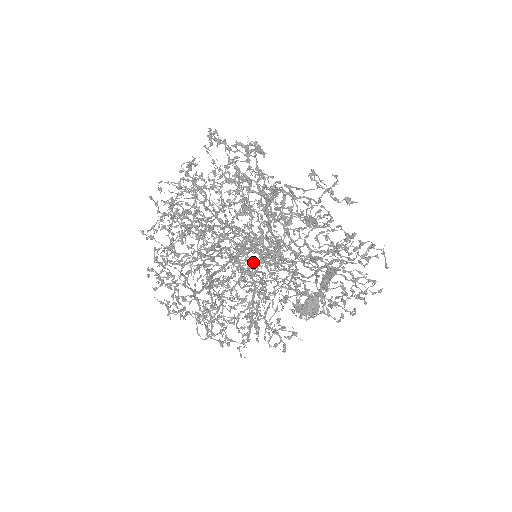
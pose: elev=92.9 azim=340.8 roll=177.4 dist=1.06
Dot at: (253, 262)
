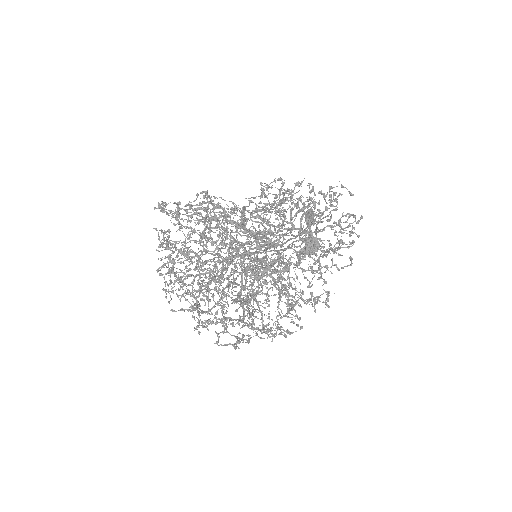
Dot at: (273, 284)
